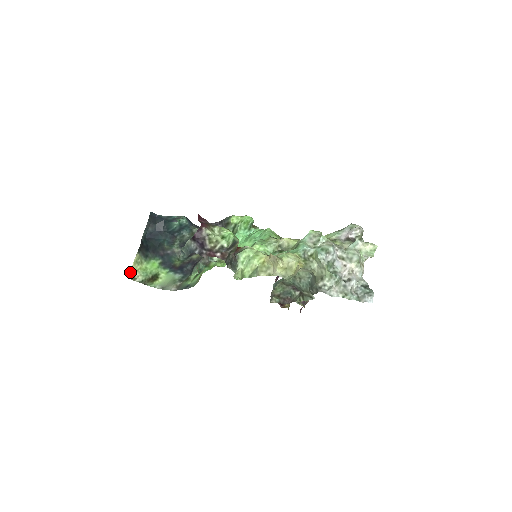
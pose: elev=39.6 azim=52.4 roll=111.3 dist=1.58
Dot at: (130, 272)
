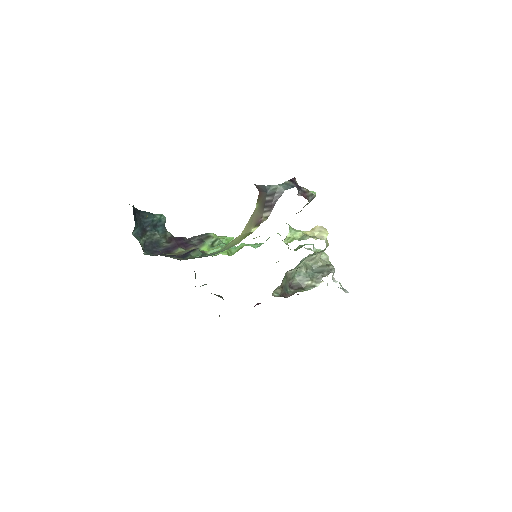
Dot at: (147, 215)
